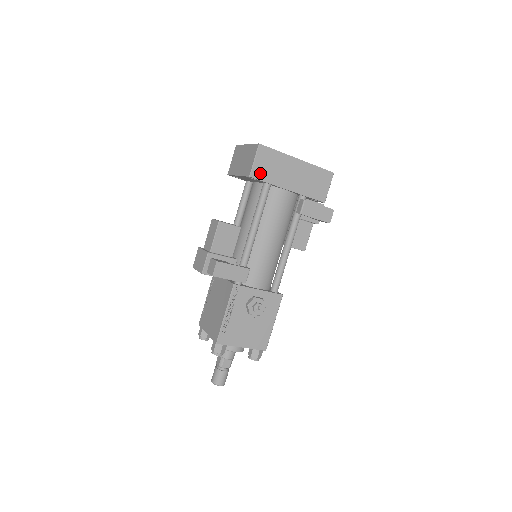
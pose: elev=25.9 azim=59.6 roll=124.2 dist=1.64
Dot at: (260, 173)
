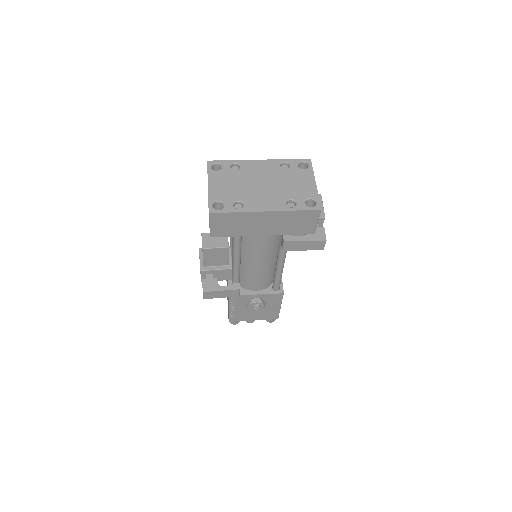
Dot at: (221, 232)
